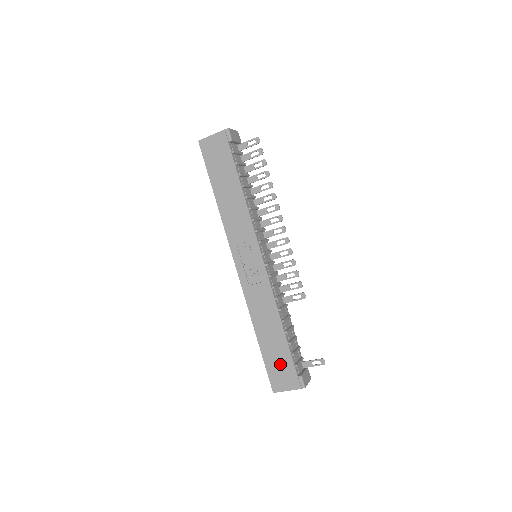
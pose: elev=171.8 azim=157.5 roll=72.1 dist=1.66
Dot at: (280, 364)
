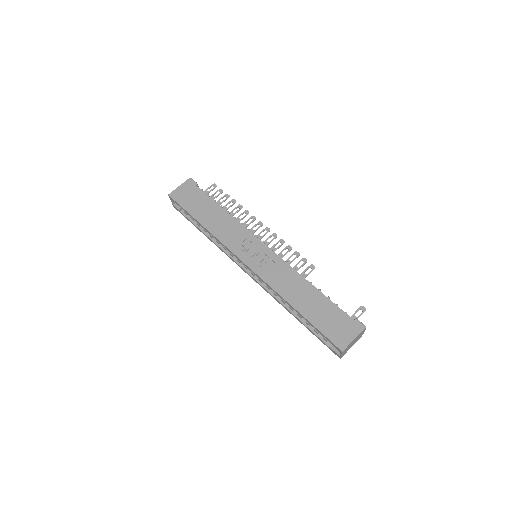
Dot at: (332, 319)
